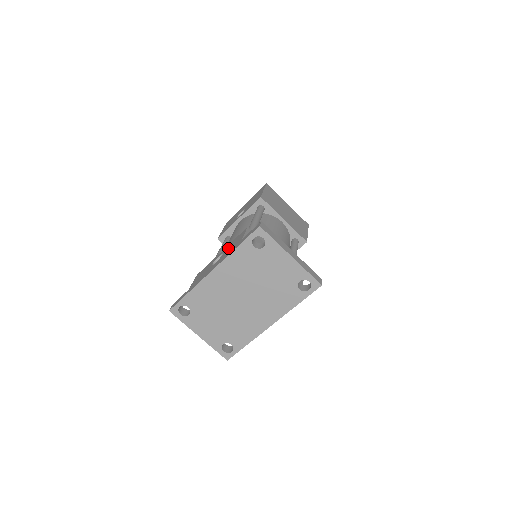
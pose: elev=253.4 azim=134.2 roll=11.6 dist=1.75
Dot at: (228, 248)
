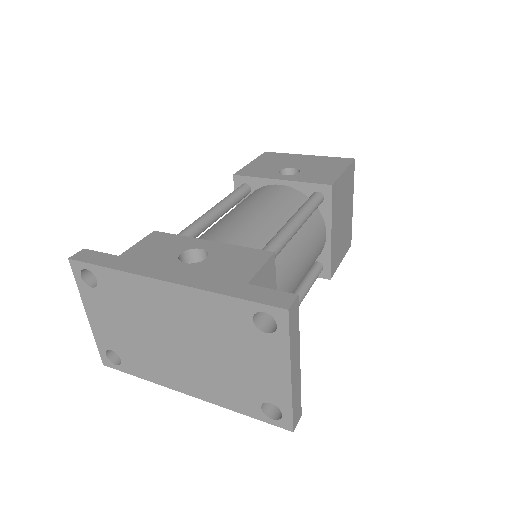
Dot at: (221, 258)
